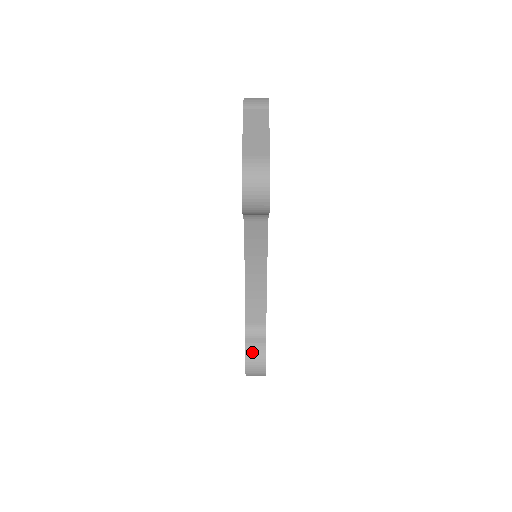
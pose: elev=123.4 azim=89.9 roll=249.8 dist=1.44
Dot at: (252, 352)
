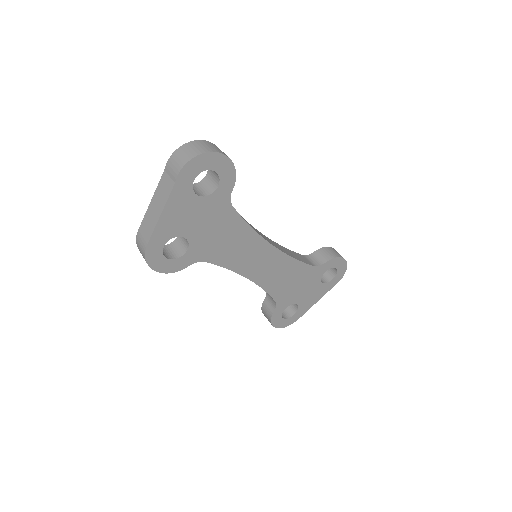
Dot at: (264, 311)
